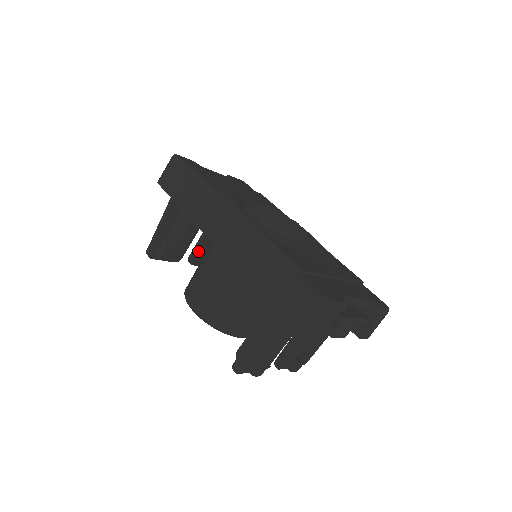
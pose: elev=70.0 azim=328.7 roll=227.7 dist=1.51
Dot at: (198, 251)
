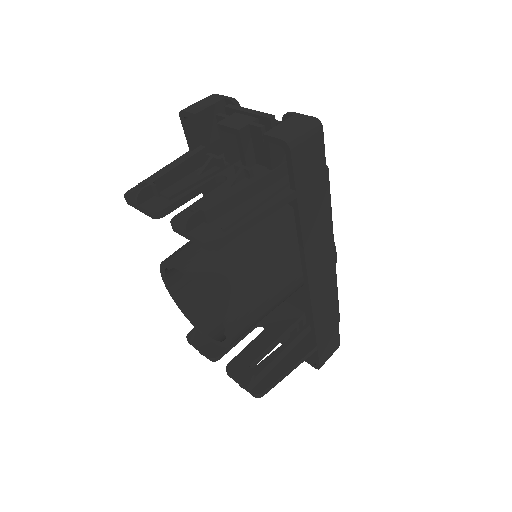
Dot at: (241, 357)
